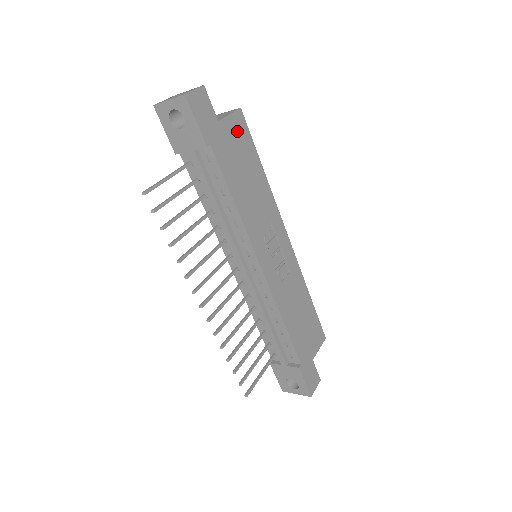
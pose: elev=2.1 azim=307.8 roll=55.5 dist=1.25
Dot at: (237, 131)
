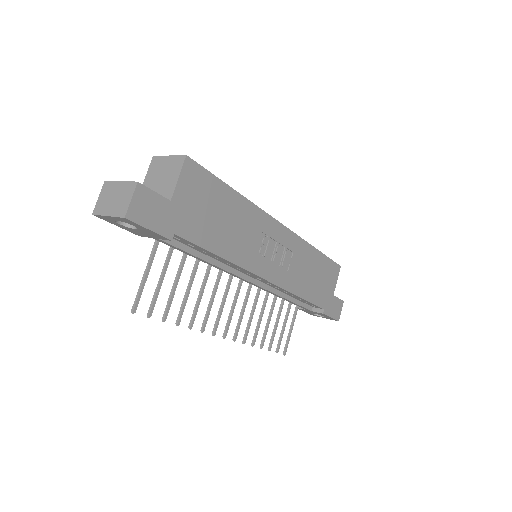
Dot at: (194, 186)
